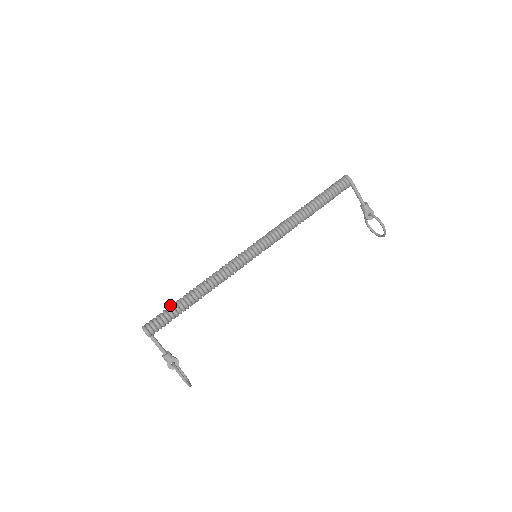
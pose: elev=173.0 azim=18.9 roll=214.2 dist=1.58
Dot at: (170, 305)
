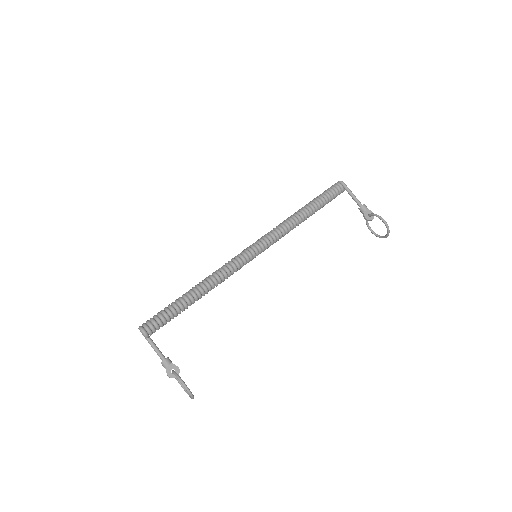
Dot at: occluded
